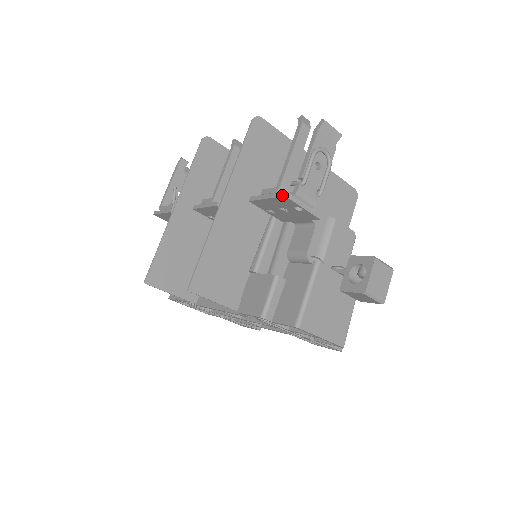
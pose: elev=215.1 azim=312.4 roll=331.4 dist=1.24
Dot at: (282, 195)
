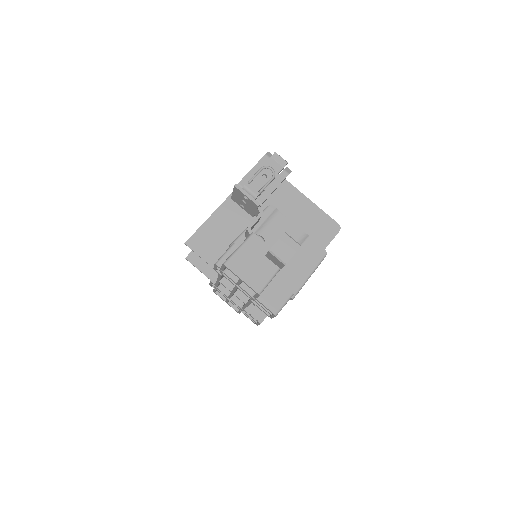
Dot at: (234, 186)
